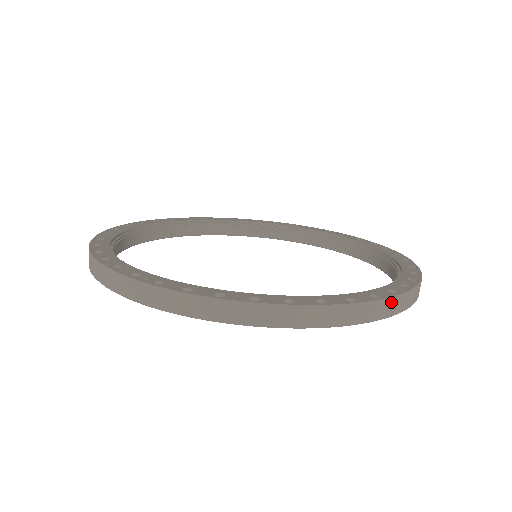
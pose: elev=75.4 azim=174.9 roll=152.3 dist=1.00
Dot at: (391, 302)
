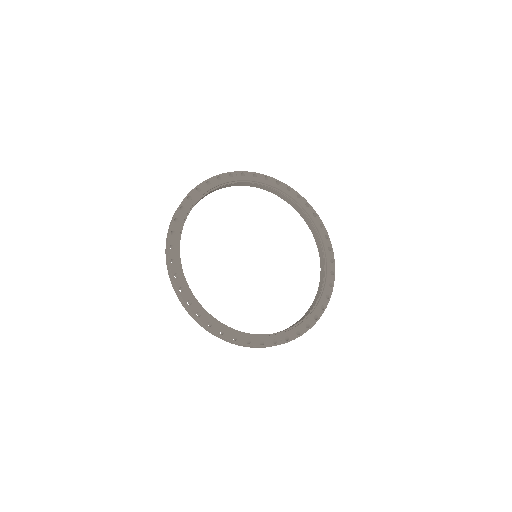
Dot at: (334, 268)
